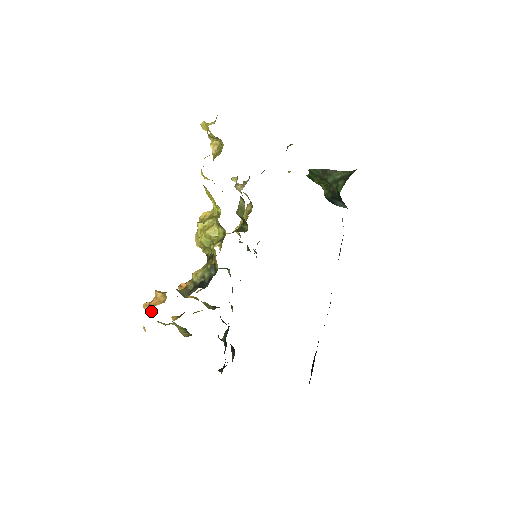
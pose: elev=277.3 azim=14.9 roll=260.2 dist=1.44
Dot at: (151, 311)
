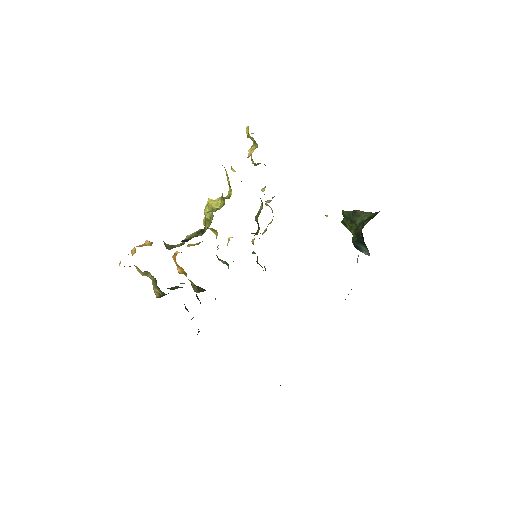
Dot at: (133, 250)
